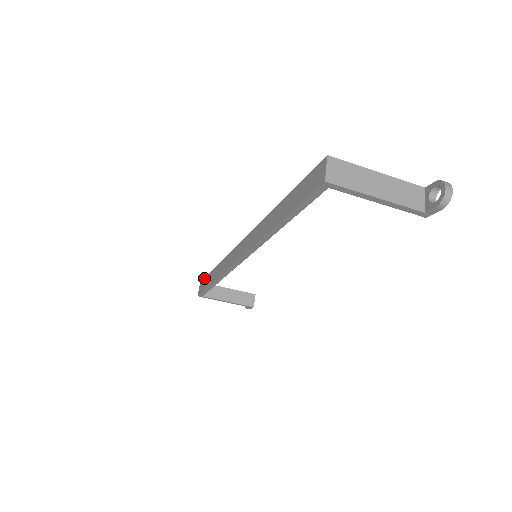
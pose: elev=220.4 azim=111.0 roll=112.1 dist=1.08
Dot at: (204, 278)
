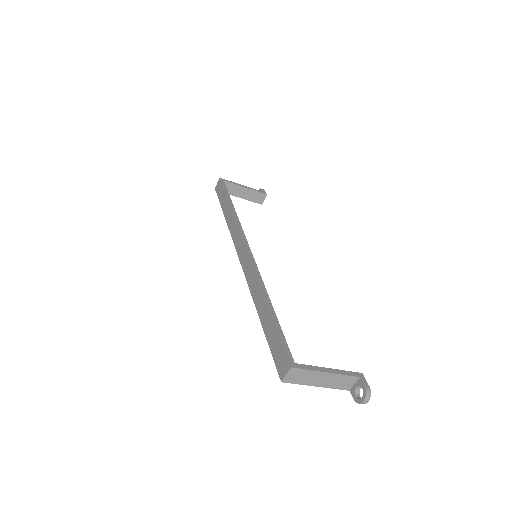
Dot at: (222, 185)
